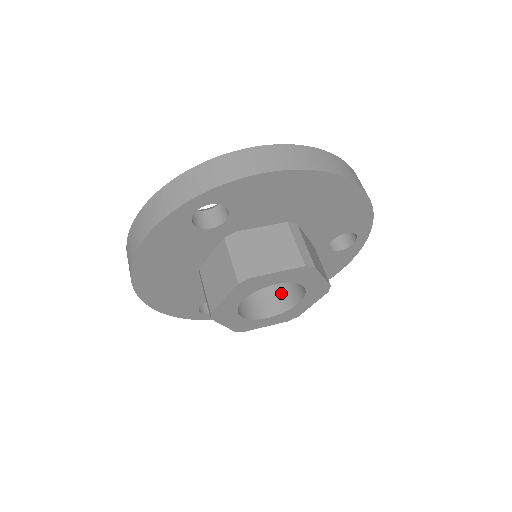
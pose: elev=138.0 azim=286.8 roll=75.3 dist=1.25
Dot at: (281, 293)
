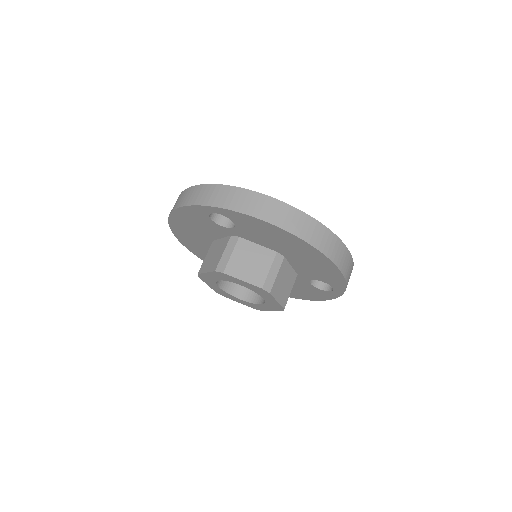
Dot at: occluded
